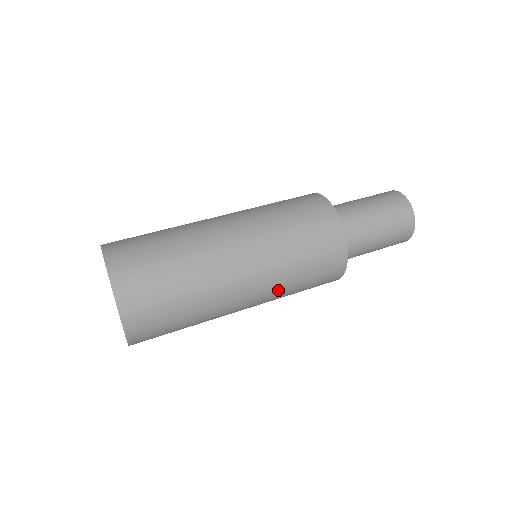
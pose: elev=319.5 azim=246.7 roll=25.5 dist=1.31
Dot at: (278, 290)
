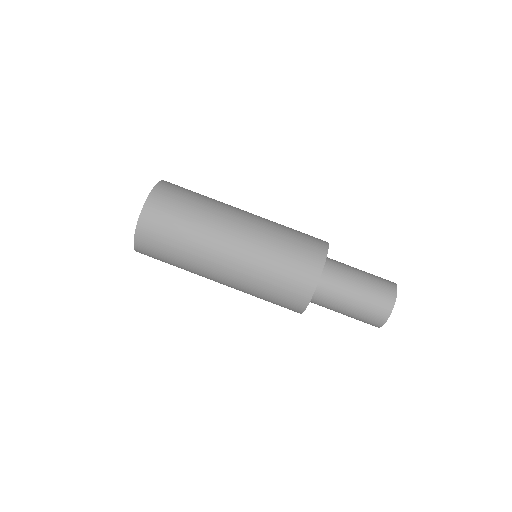
Dot at: (248, 282)
